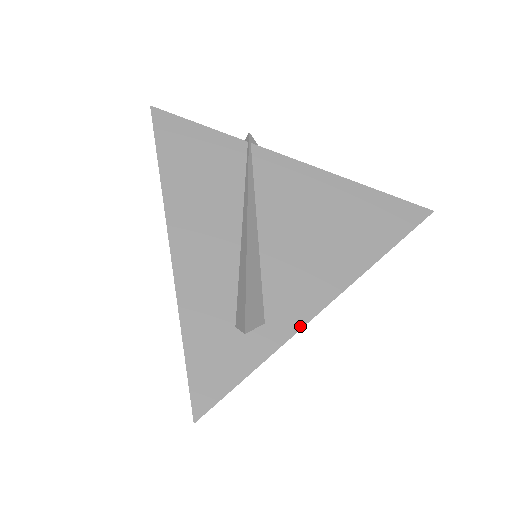
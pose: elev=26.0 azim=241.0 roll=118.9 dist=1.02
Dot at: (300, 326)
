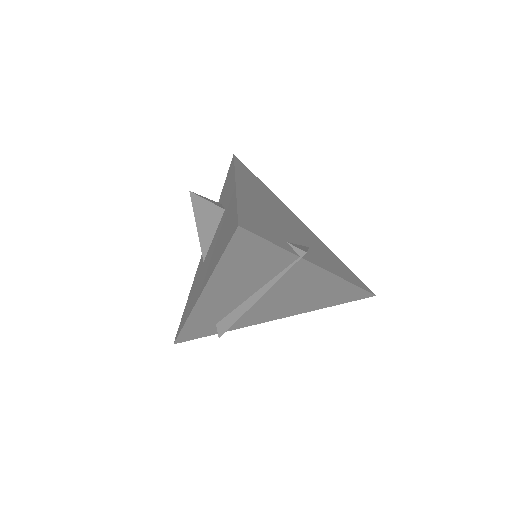
Dot at: (251, 325)
